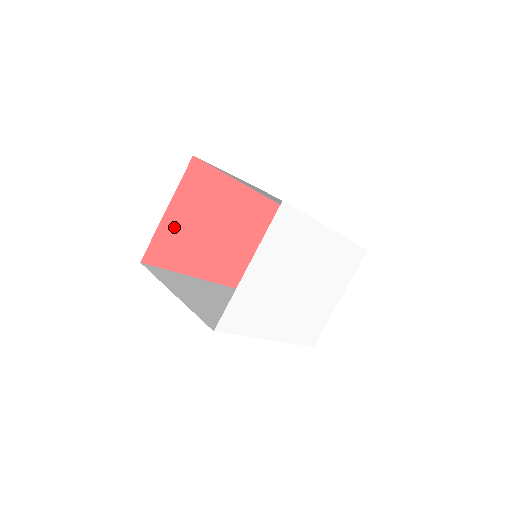
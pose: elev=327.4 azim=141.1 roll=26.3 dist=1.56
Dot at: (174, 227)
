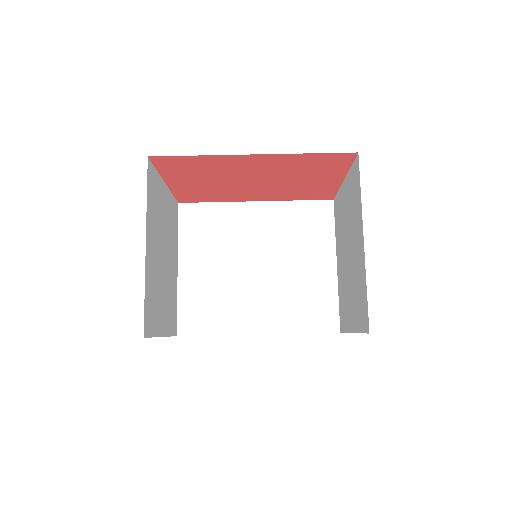
Dot at: (189, 187)
